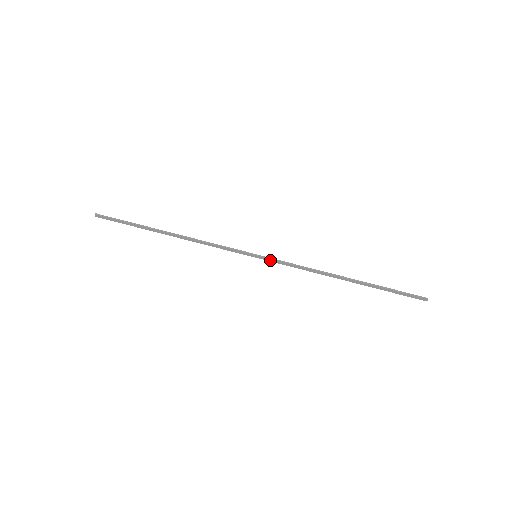
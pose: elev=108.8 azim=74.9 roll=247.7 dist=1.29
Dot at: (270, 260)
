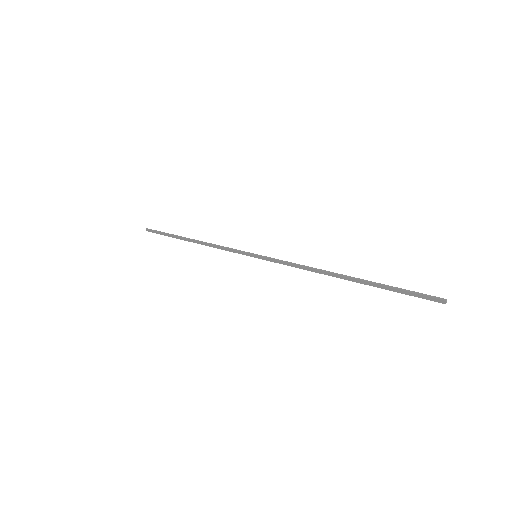
Dot at: (268, 259)
